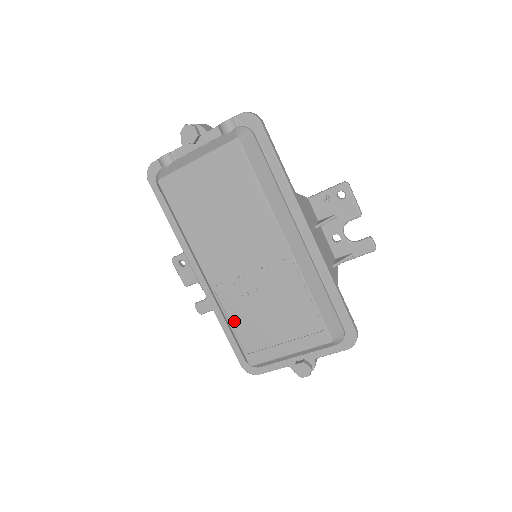
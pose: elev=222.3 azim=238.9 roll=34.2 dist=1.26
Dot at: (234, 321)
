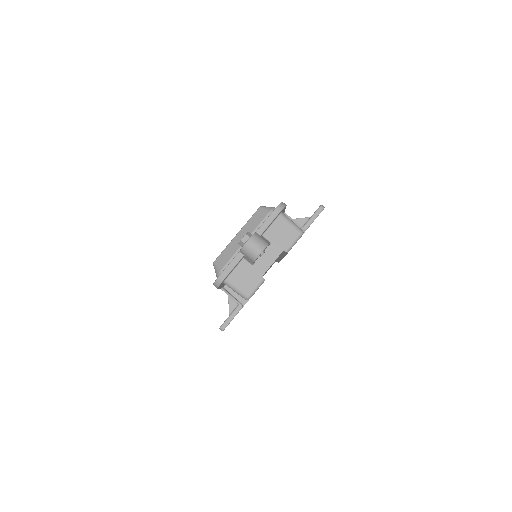
Dot at: occluded
